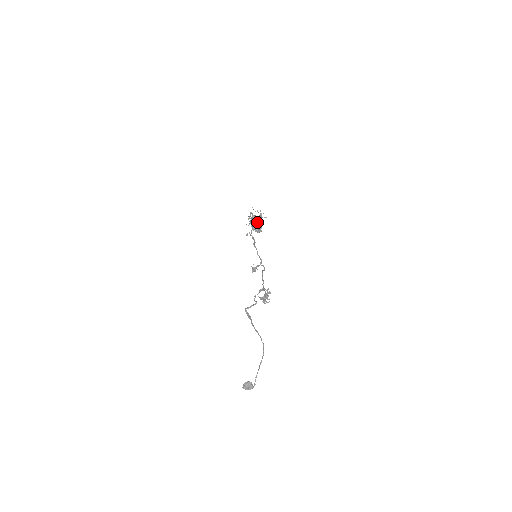
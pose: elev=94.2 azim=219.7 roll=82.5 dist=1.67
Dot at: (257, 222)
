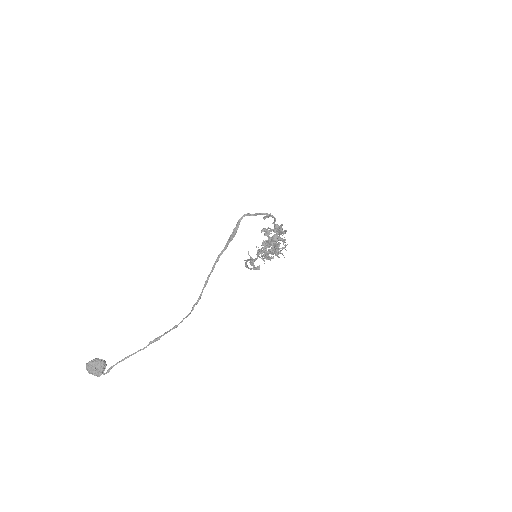
Dot at: occluded
